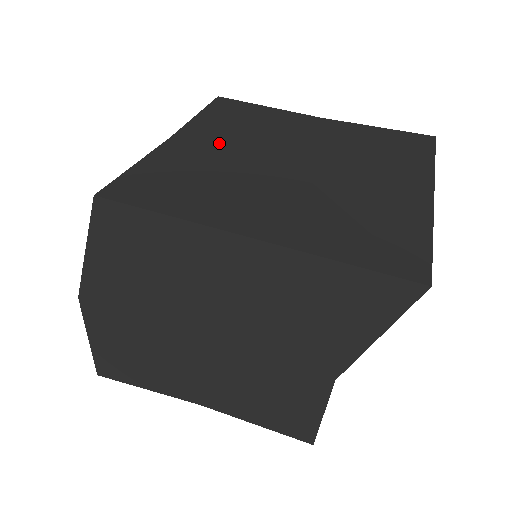
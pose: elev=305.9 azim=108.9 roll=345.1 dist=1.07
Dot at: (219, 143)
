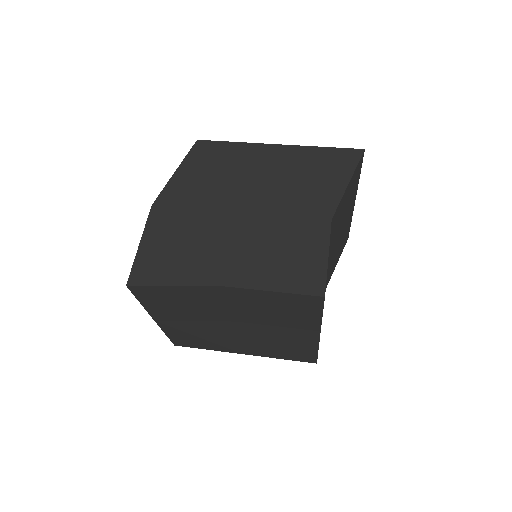
Dot at: occluded
